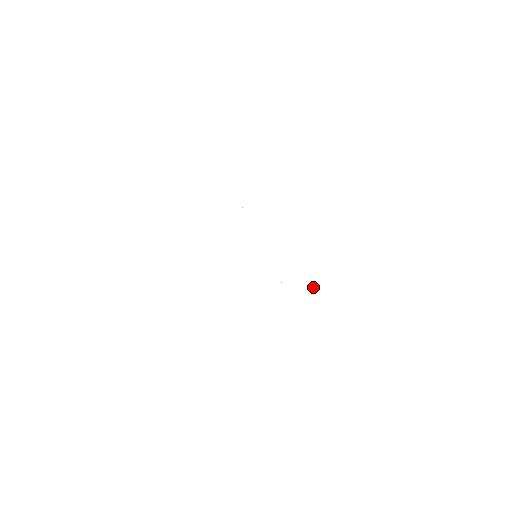
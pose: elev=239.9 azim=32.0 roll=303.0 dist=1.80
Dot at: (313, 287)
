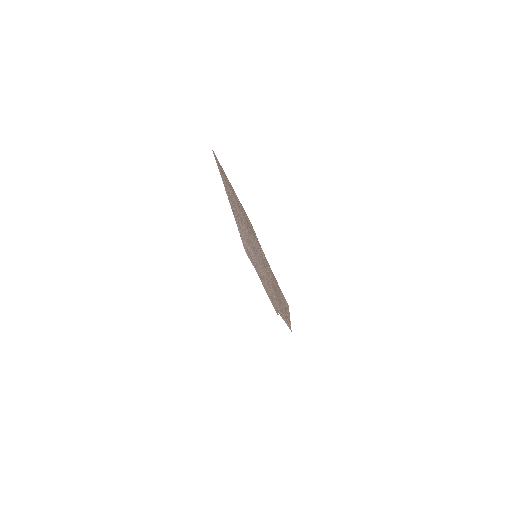
Dot at: (283, 302)
